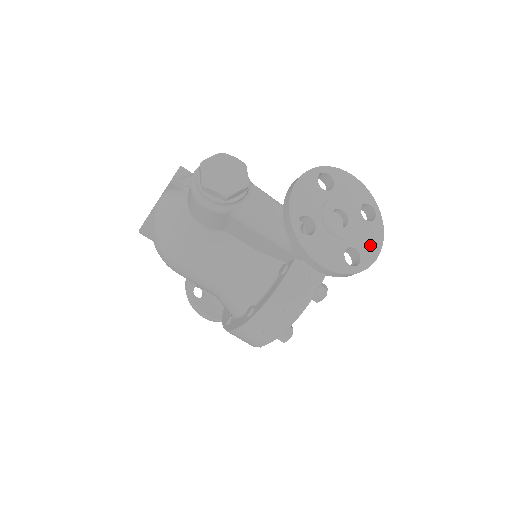
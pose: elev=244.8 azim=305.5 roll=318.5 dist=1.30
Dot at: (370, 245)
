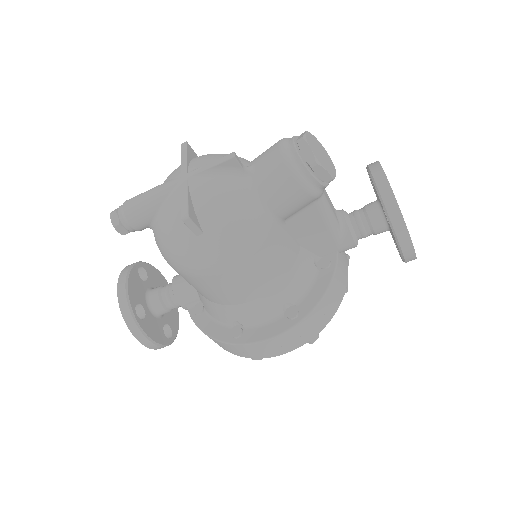
Dot at: occluded
